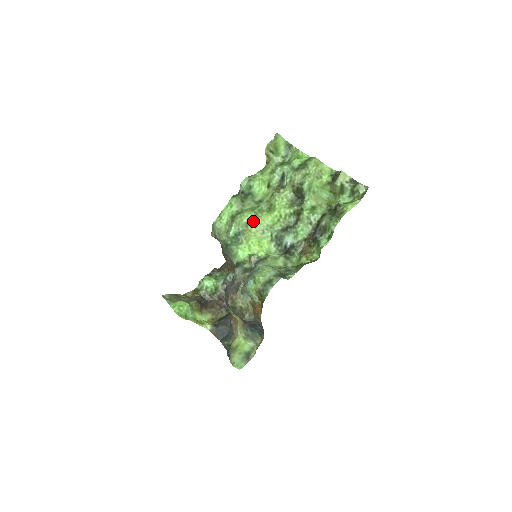
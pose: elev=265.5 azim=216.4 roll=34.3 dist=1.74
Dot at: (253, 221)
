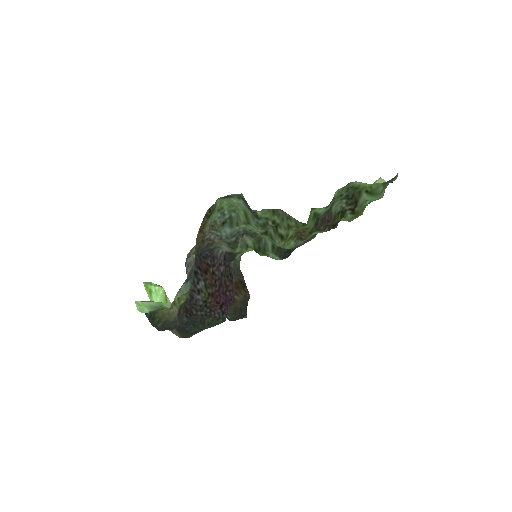
Dot at: occluded
